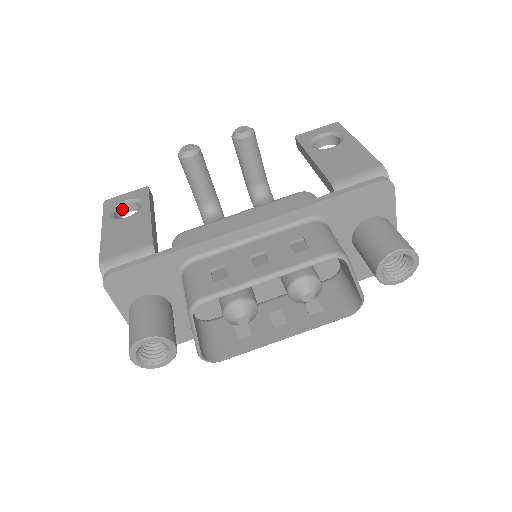
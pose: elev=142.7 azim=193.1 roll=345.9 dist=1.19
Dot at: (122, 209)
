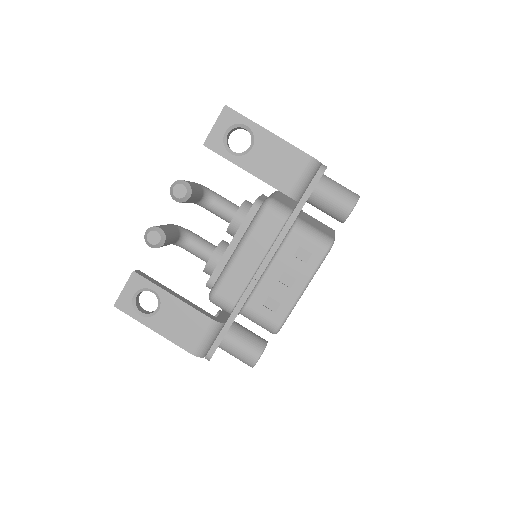
Dot at: (136, 301)
